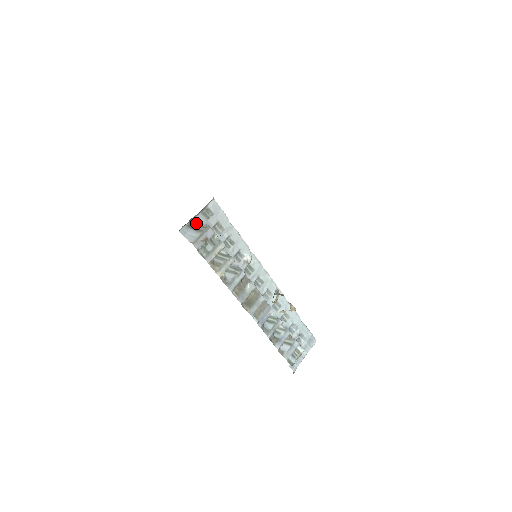
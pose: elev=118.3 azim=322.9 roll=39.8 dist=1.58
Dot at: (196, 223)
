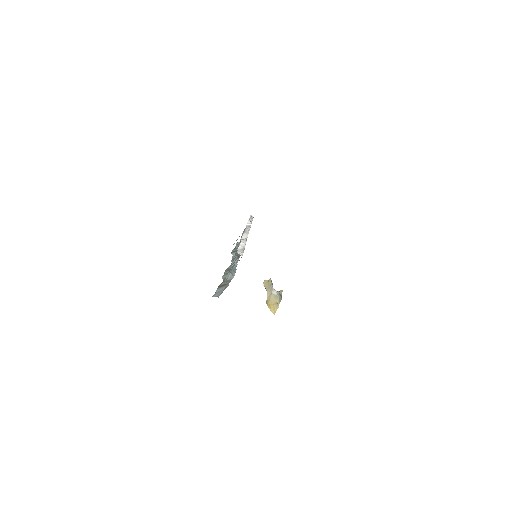
Dot at: (223, 282)
